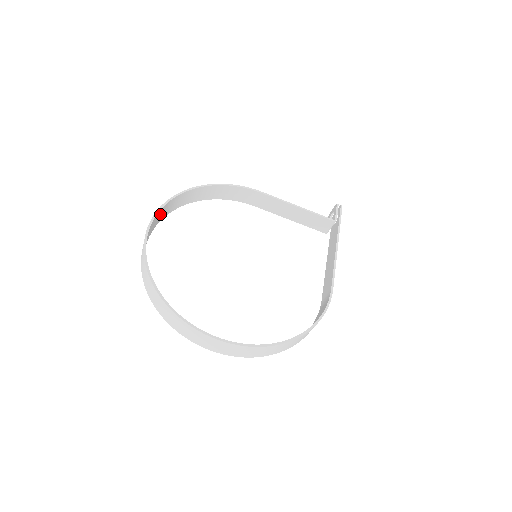
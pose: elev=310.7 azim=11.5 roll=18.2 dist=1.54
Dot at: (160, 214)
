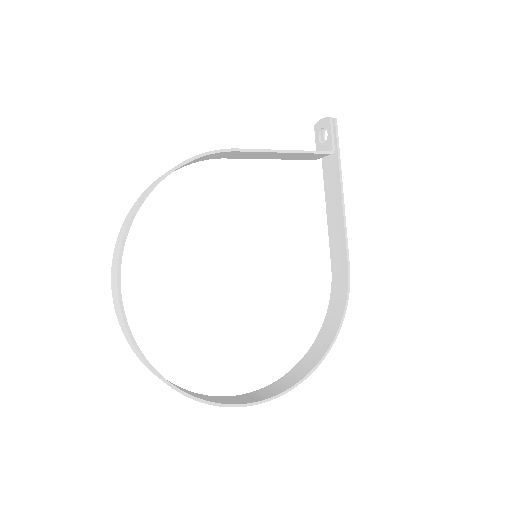
Dot at: occluded
